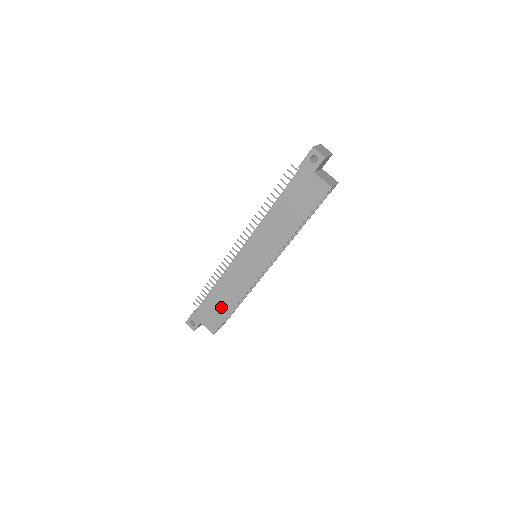
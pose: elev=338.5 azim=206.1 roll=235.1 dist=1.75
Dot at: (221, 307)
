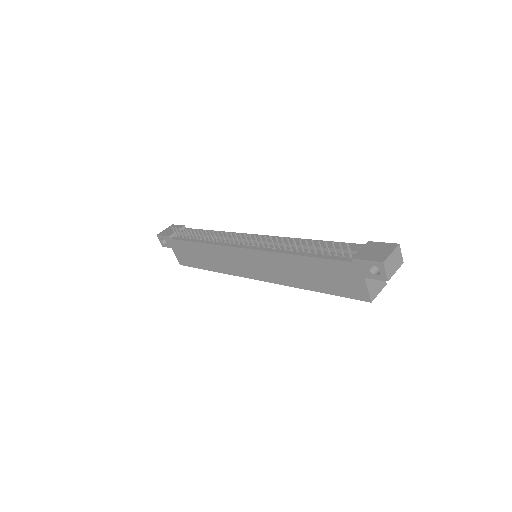
Dot at: (197, 259)
